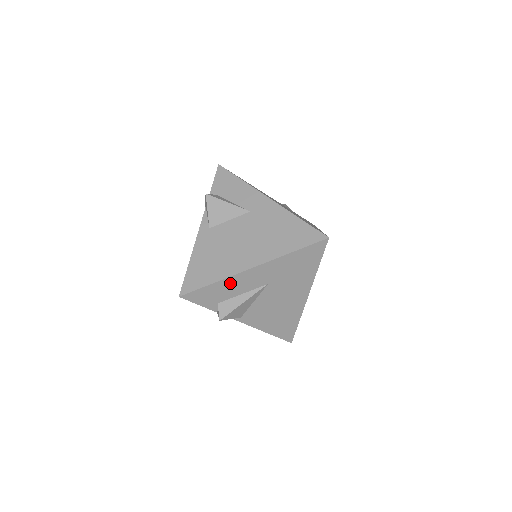
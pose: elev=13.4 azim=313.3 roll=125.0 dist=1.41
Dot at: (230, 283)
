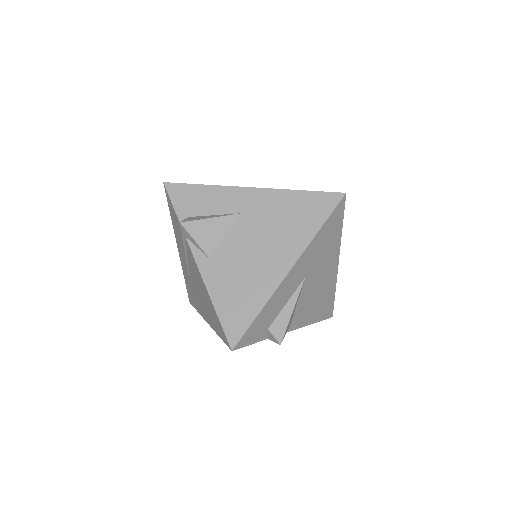
Dot at: (274, 301)
